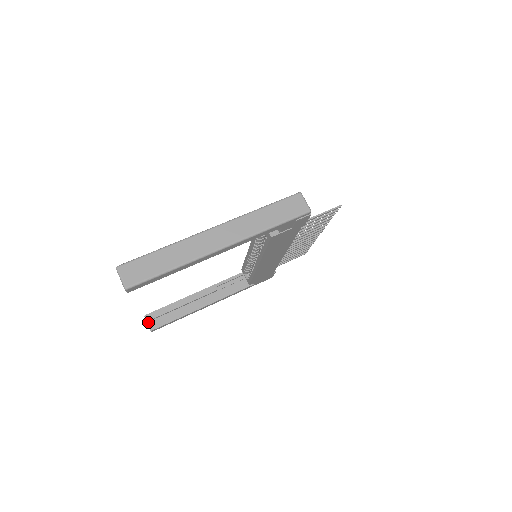
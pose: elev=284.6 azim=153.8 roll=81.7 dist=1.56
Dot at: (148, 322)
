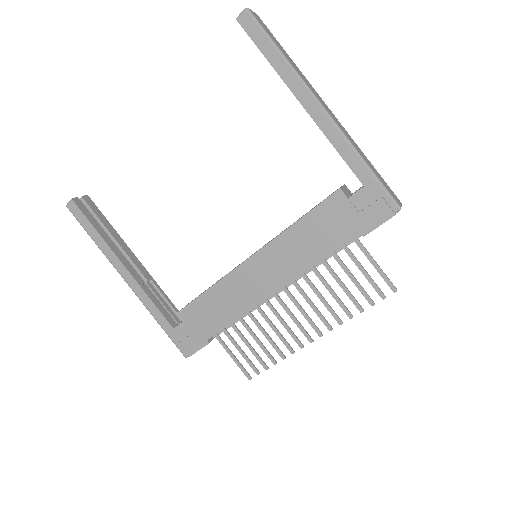
Dot at: (80, 200)
